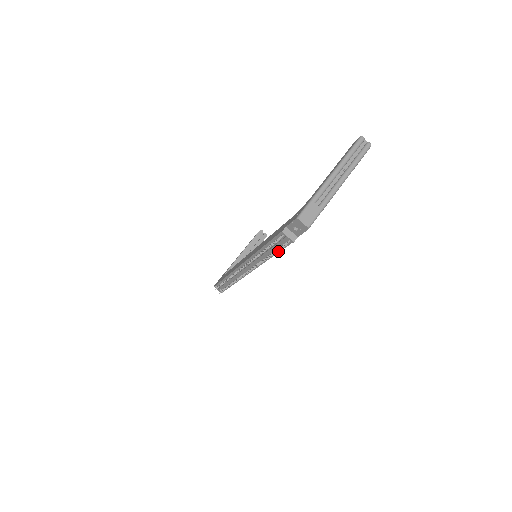
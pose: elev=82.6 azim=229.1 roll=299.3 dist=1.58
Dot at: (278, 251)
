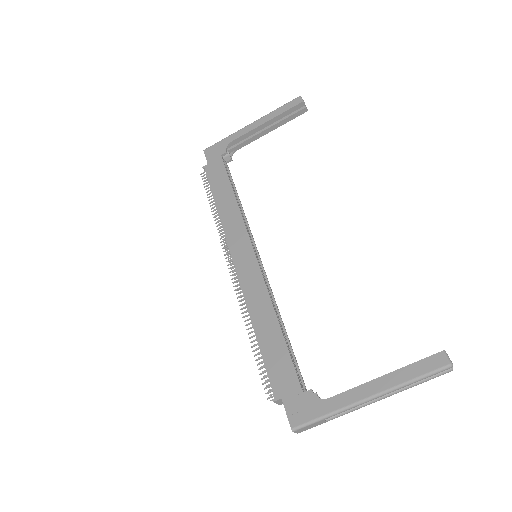
Dot at: occluded
